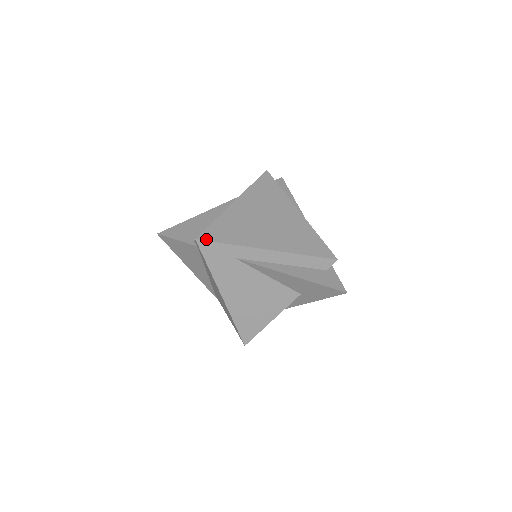
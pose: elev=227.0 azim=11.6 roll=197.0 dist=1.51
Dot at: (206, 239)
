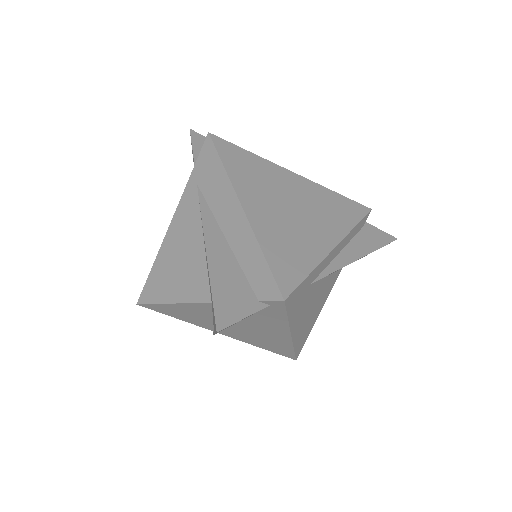
Dot at: (291, 289)
